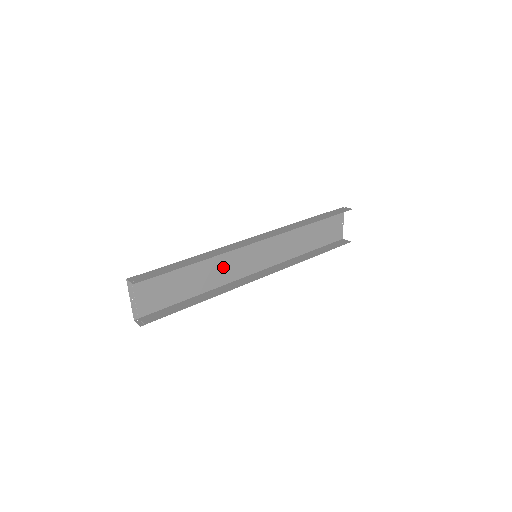
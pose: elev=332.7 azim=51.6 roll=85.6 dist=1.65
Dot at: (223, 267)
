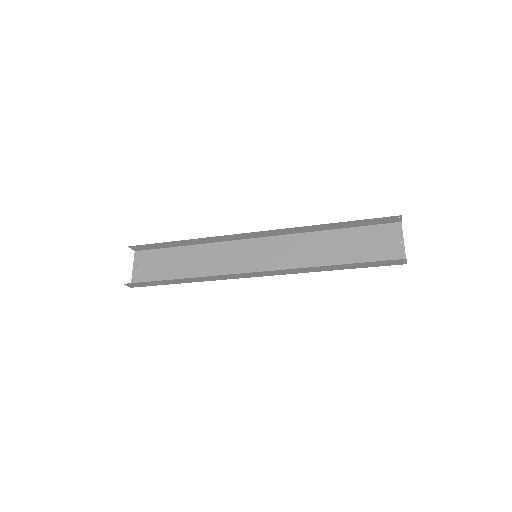
Dot at: (219, 261)
